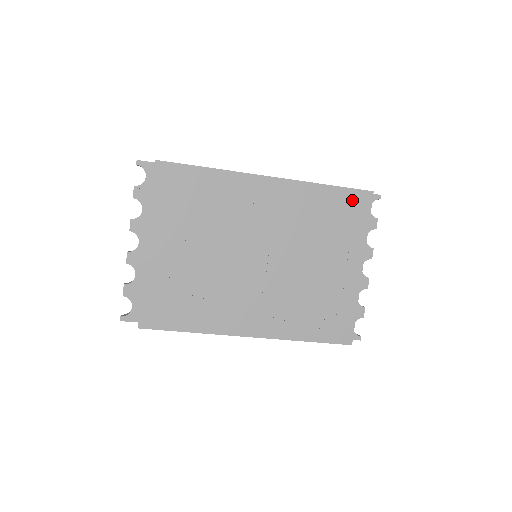
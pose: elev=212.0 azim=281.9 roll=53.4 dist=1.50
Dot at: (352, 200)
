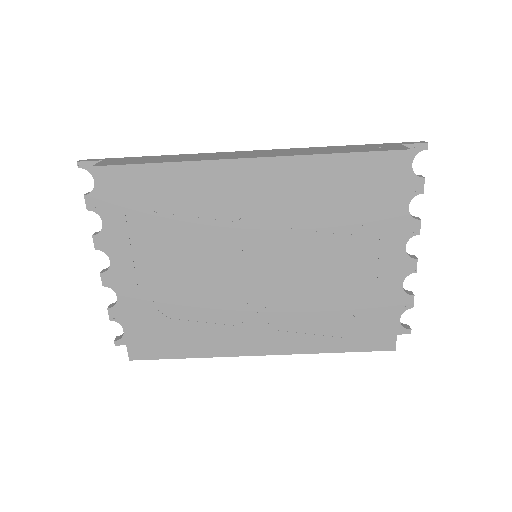
Dot at: (377, 168)
